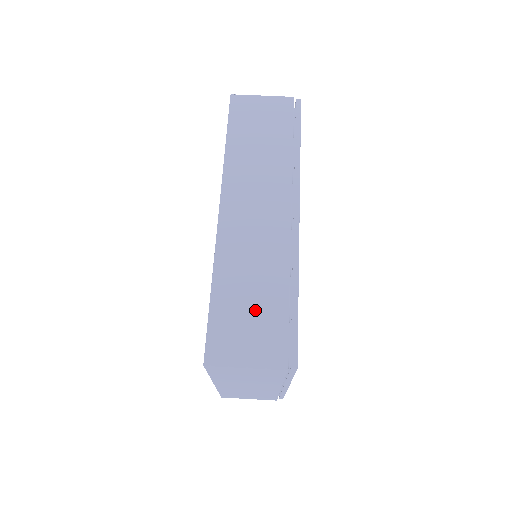
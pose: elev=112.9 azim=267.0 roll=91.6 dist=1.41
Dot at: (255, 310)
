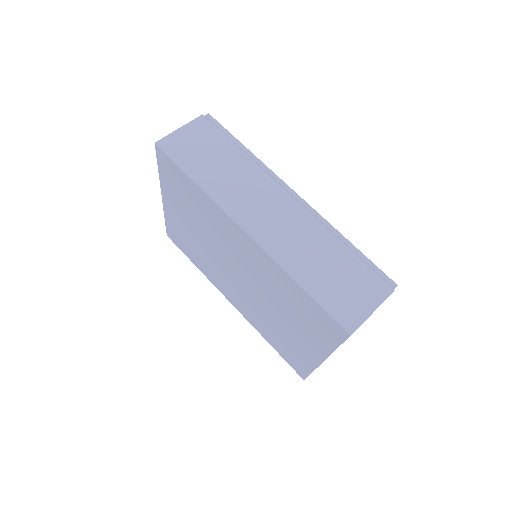
Dot at: (340, 274)
